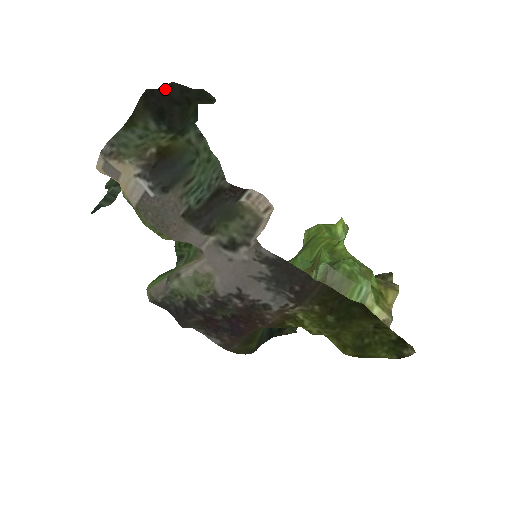
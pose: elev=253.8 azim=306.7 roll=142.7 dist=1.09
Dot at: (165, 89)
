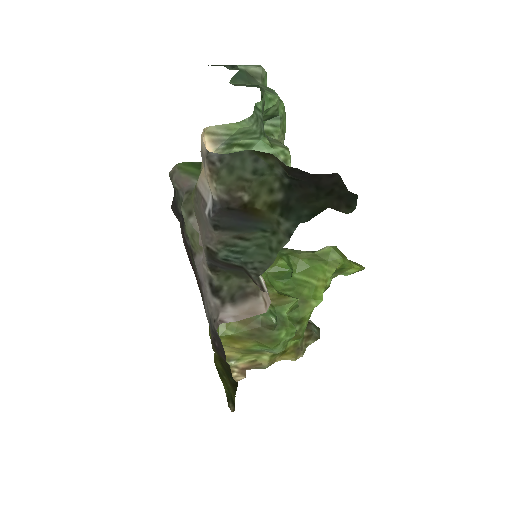
Dot at: (321, 175)
